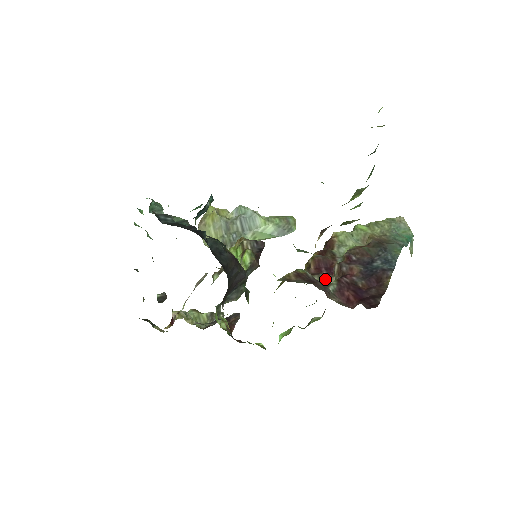
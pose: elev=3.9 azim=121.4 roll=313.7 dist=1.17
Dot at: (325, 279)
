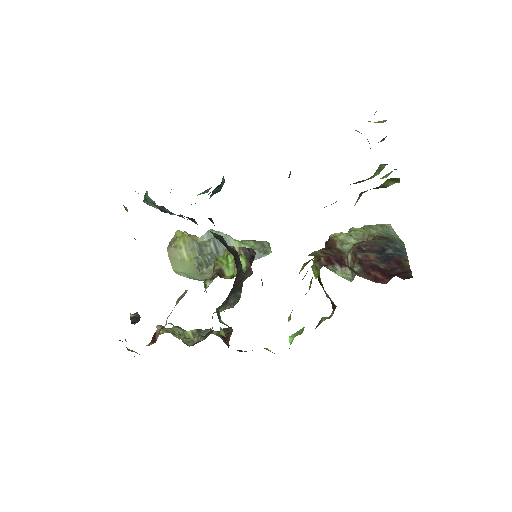
Dot at: (340, 269)
